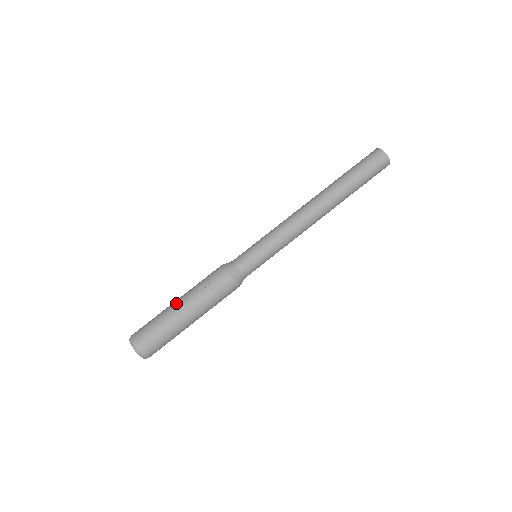
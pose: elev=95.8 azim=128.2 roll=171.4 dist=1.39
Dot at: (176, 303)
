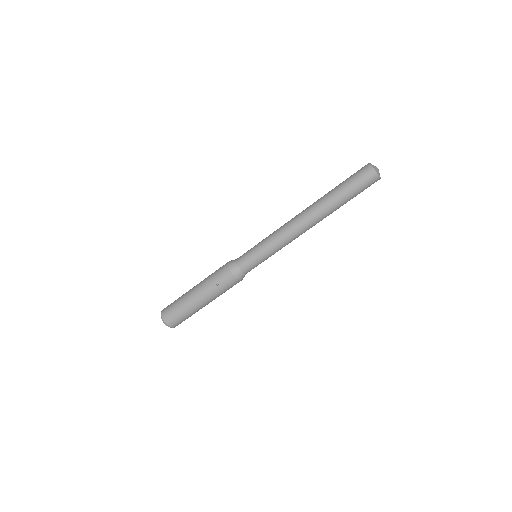
Dot at: (193, 292)
